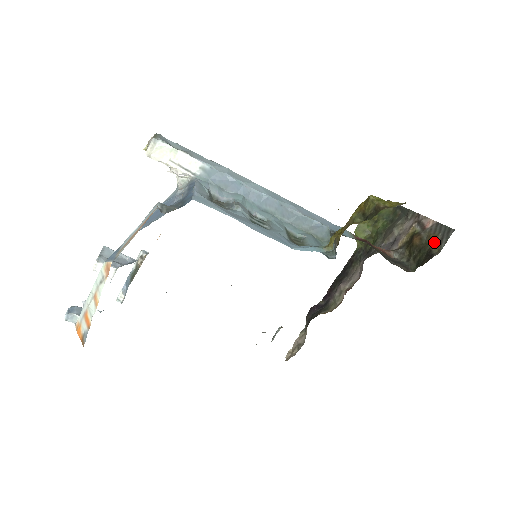
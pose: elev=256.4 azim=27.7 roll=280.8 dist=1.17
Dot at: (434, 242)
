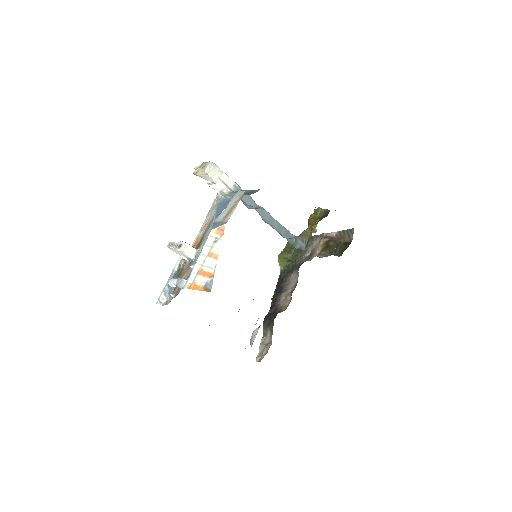
Dot at: (345, 238)
